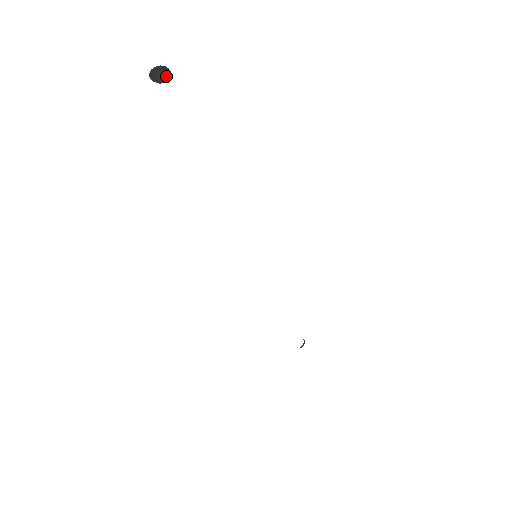
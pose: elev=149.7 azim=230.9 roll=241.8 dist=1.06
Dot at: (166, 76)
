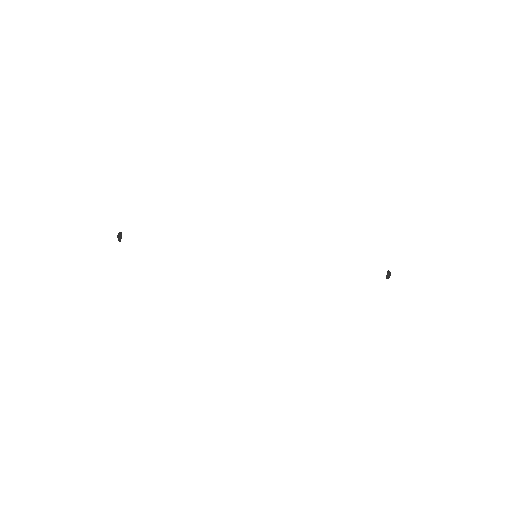
Dot at: (119, 238)
